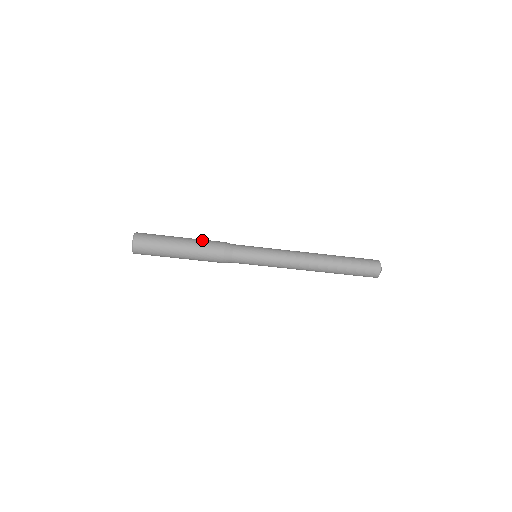
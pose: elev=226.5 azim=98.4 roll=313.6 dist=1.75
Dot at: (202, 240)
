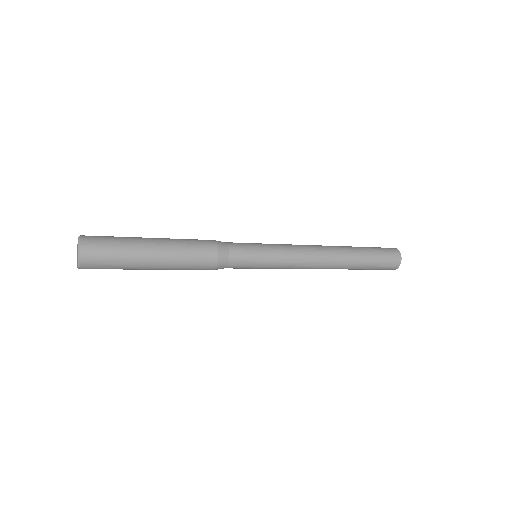
Dot at: (185, 245)
